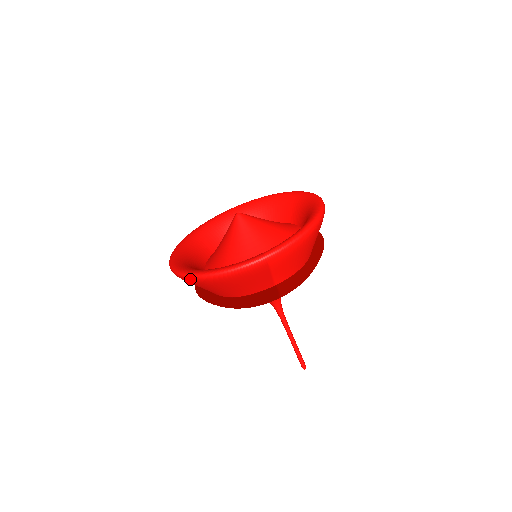
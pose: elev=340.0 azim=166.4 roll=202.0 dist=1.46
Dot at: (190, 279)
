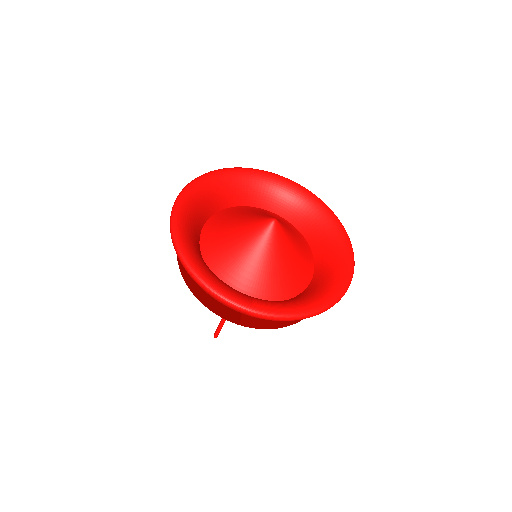
Dot at: (176, 251)
